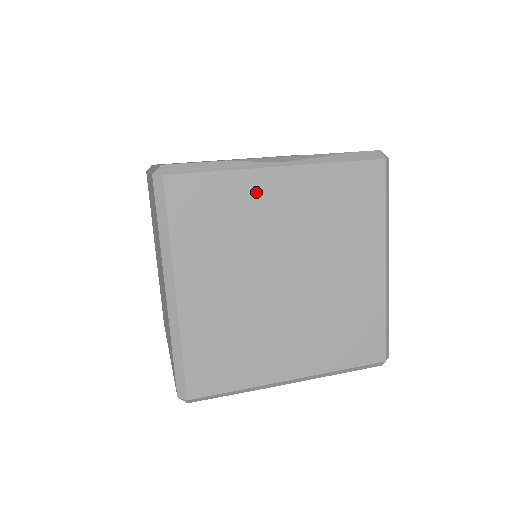
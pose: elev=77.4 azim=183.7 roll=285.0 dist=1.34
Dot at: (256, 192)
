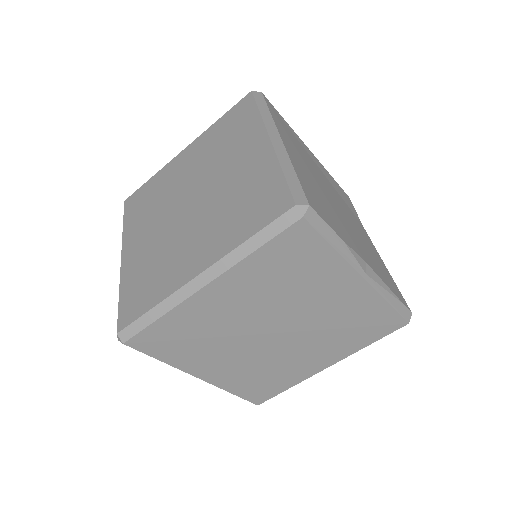
Dot at: (332, 278)
